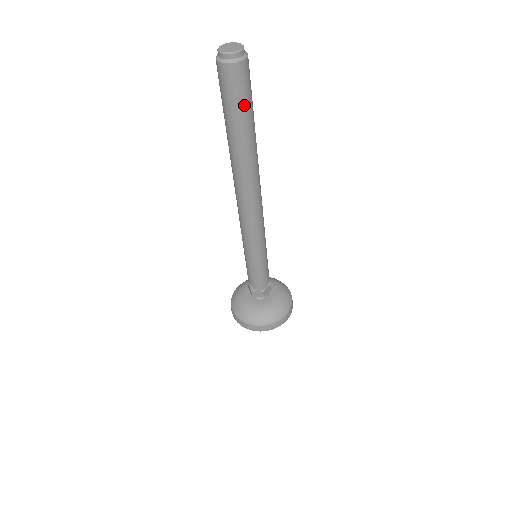
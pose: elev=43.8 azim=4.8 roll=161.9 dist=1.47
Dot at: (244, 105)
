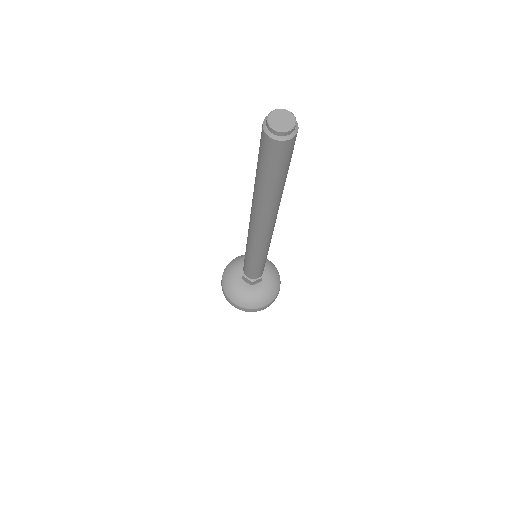
Dot at: (277, 170)
